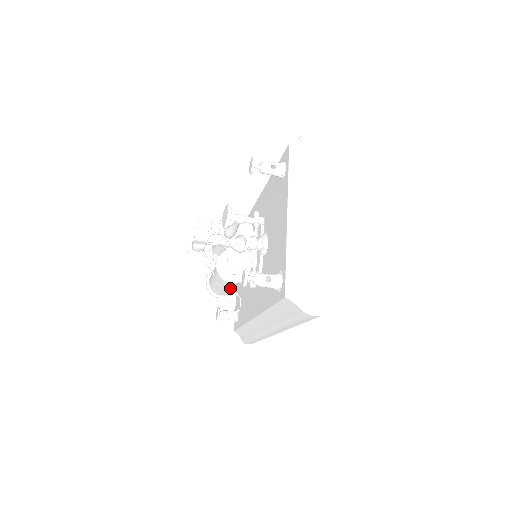
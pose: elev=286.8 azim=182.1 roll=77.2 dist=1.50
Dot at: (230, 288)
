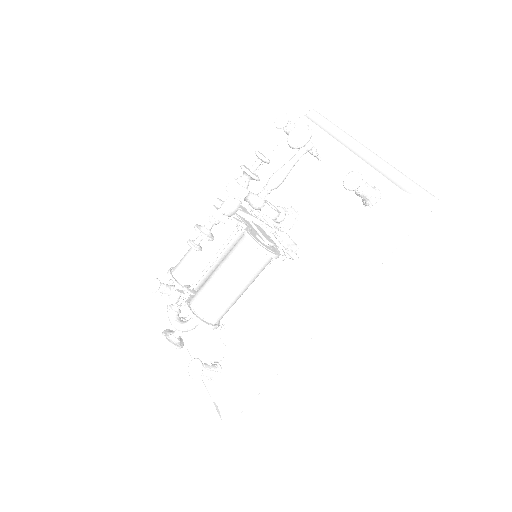
Dot at: (244, 288)
